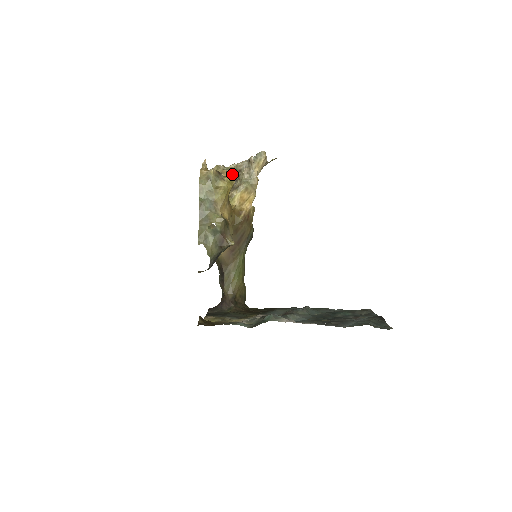
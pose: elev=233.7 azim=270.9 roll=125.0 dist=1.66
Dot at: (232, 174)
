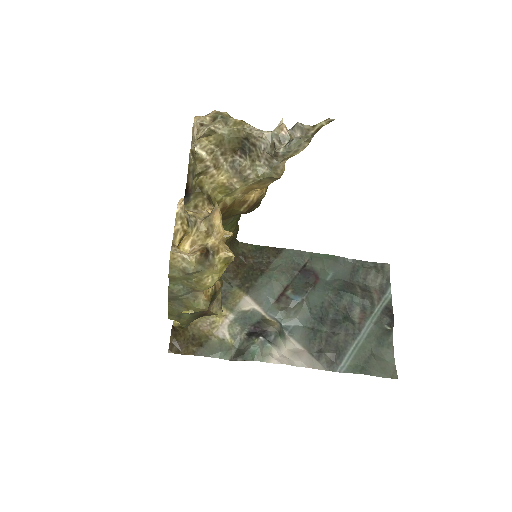
Dot at: (238, 143)
